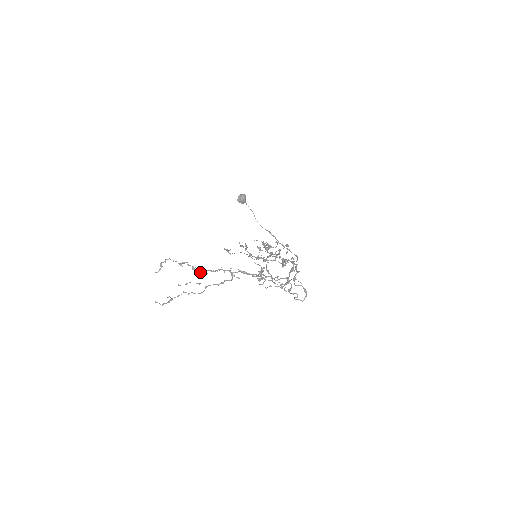
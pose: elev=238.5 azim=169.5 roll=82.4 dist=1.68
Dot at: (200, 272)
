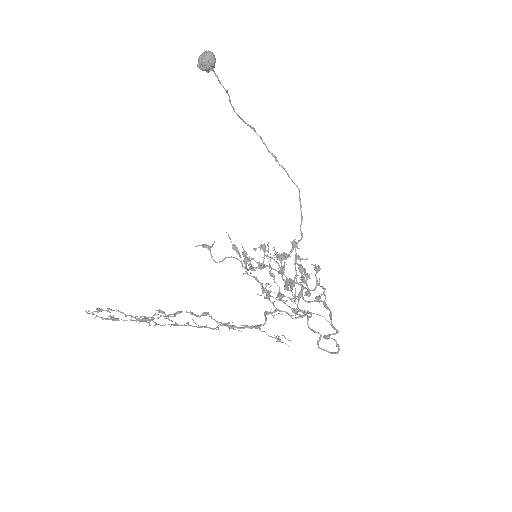
Dot at: (175, 323)
